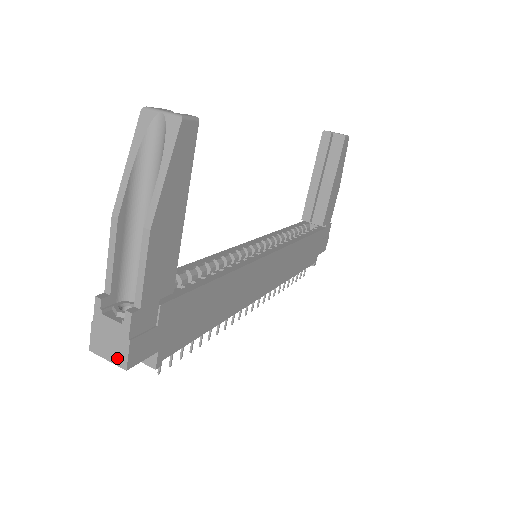
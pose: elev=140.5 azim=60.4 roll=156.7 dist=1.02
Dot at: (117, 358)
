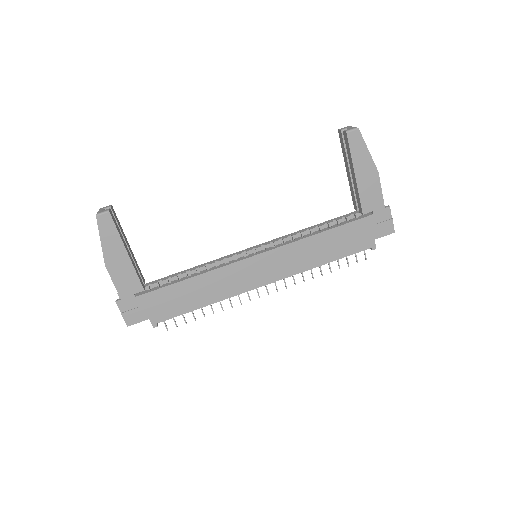
Dot at: occluded
